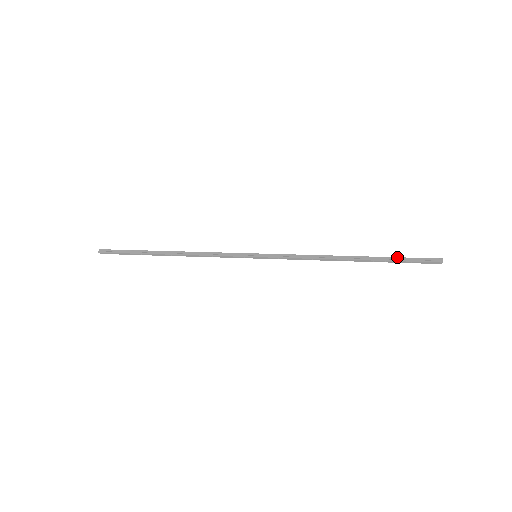
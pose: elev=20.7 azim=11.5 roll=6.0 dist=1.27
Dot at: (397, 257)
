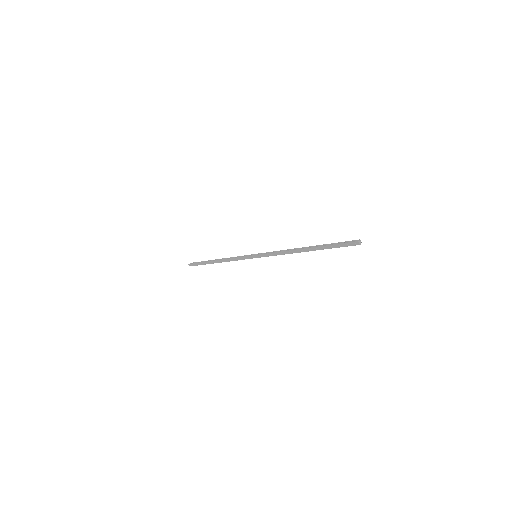
Dot at: (331, 243)
